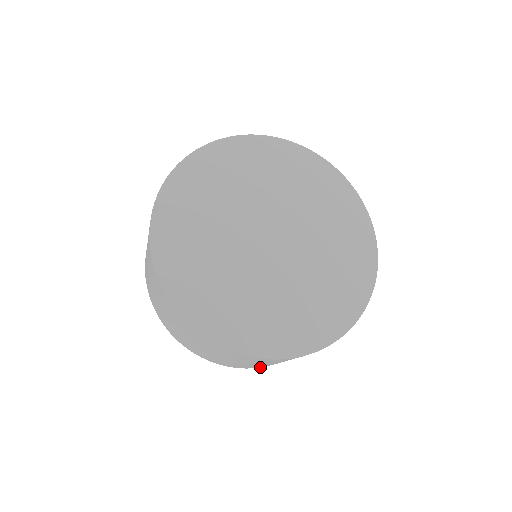
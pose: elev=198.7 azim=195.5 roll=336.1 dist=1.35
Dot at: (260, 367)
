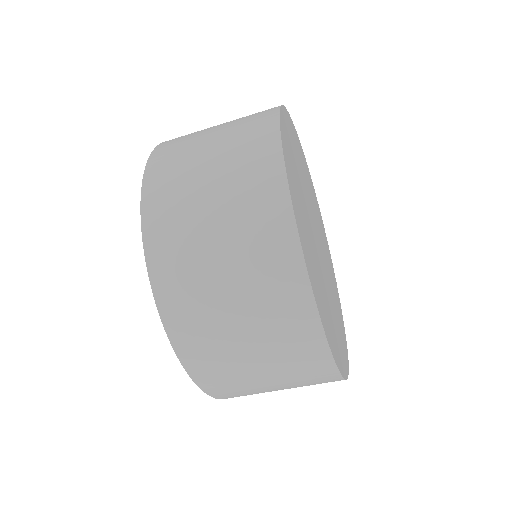
Dot at: (196, 383)
